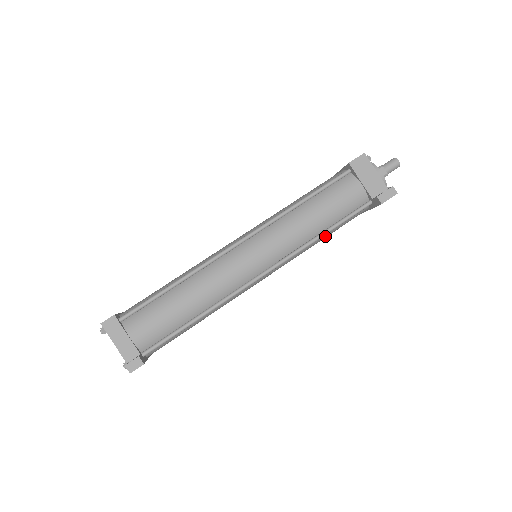
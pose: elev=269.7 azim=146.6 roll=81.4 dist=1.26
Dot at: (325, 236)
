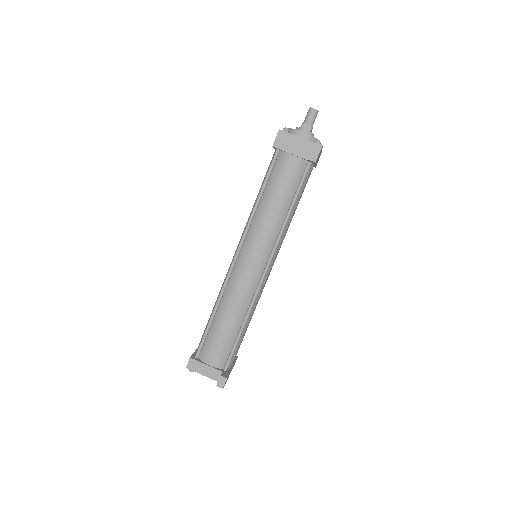
Dot at: (294, 209)
